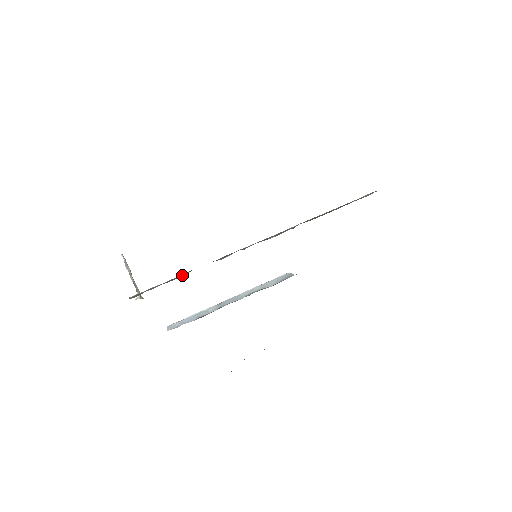
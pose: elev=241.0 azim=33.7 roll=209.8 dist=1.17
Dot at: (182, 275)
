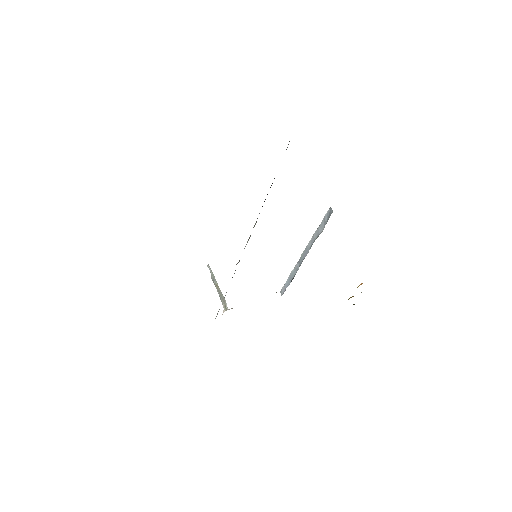
Dot at: (225, 295)
